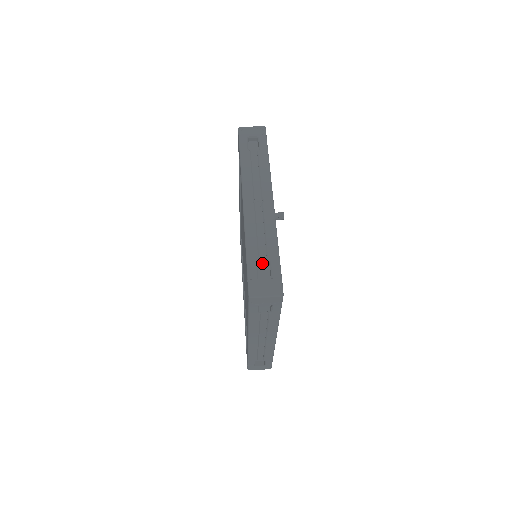
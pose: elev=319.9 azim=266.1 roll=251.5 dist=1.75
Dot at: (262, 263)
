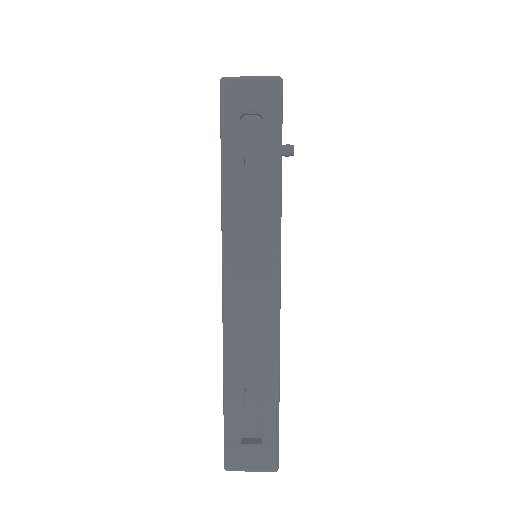
Dot at: occluded
